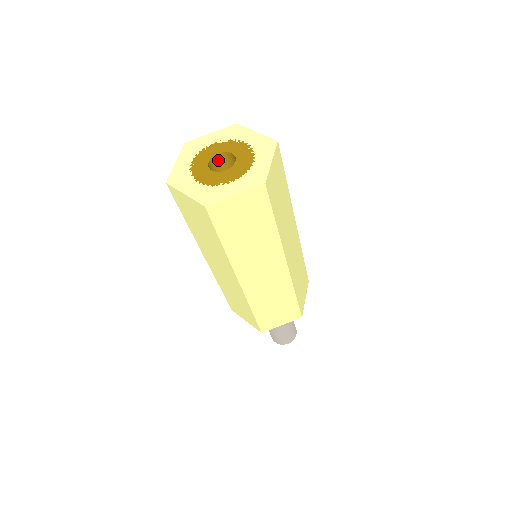
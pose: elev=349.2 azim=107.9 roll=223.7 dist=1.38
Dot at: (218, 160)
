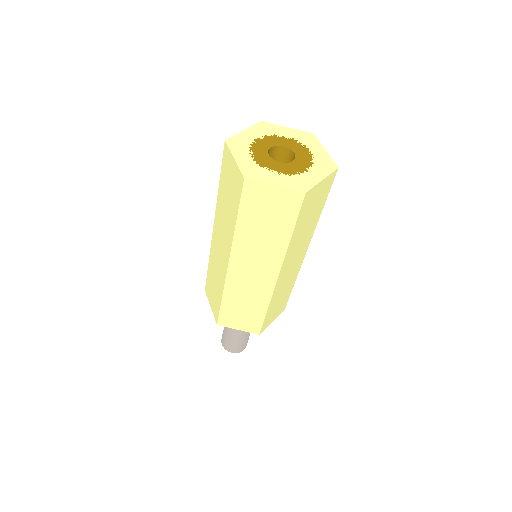
Dot at: occluded
